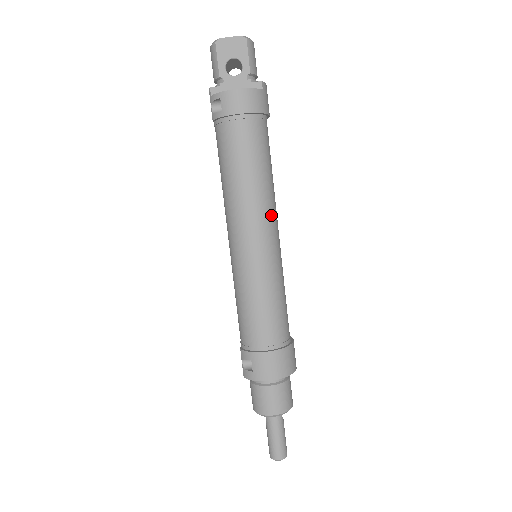
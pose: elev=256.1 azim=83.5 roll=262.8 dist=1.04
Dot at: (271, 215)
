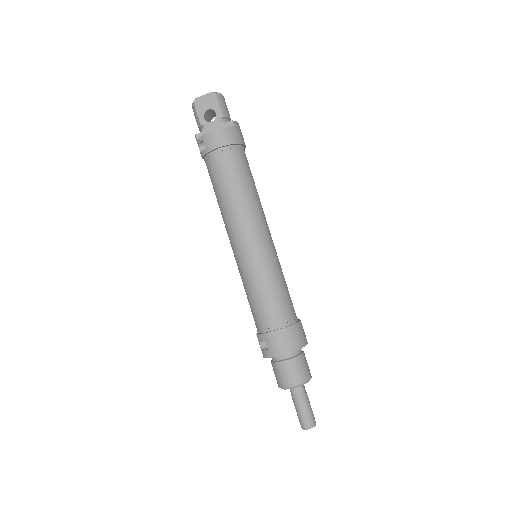
Dot at: (259, 219)
